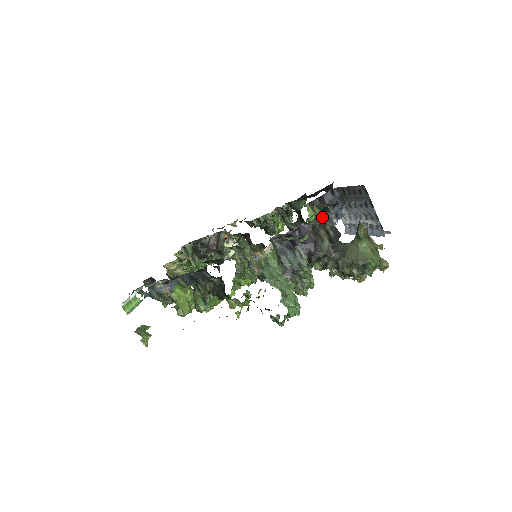
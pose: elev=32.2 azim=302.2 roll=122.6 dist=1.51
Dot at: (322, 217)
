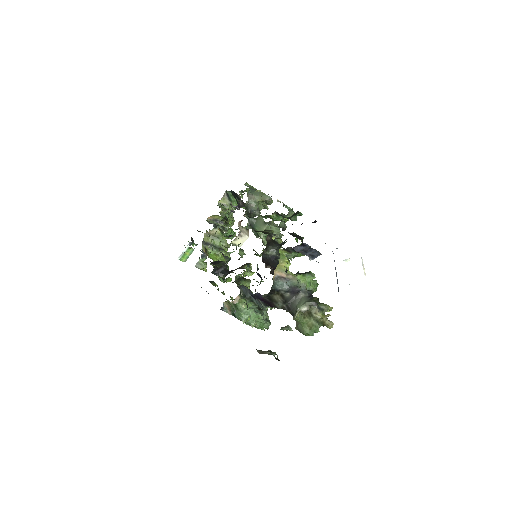
Dot at: (276, 287)
